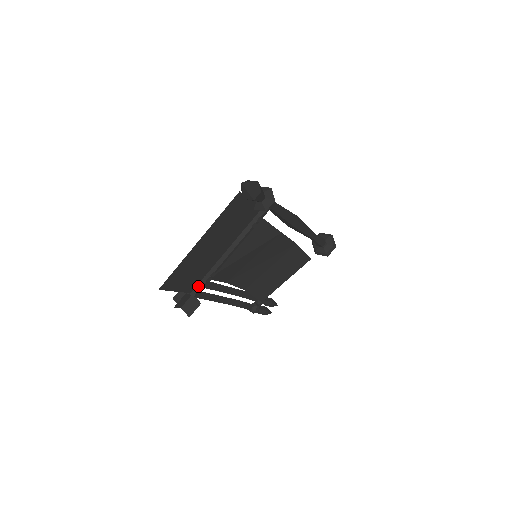
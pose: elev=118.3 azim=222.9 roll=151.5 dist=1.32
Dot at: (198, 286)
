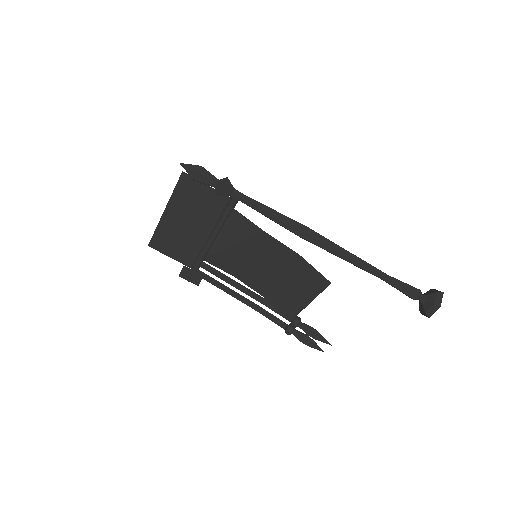
Dot at: (195, 263)
